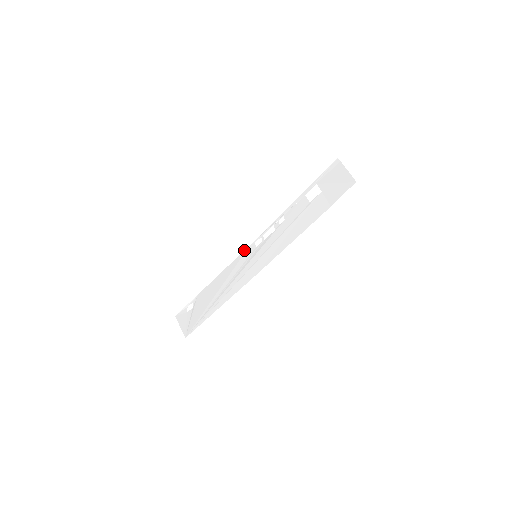
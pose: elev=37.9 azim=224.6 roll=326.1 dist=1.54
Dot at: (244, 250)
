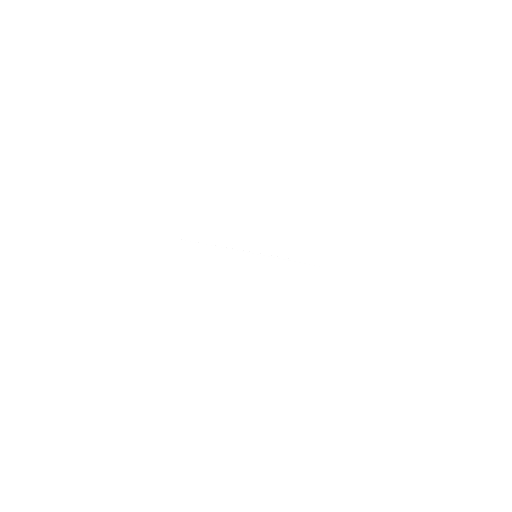
Dot at: occluded
